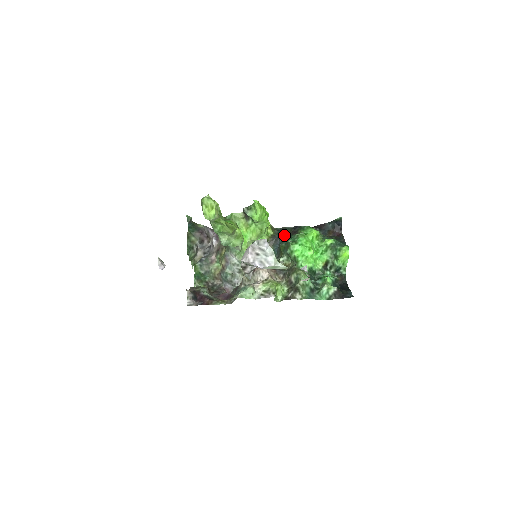
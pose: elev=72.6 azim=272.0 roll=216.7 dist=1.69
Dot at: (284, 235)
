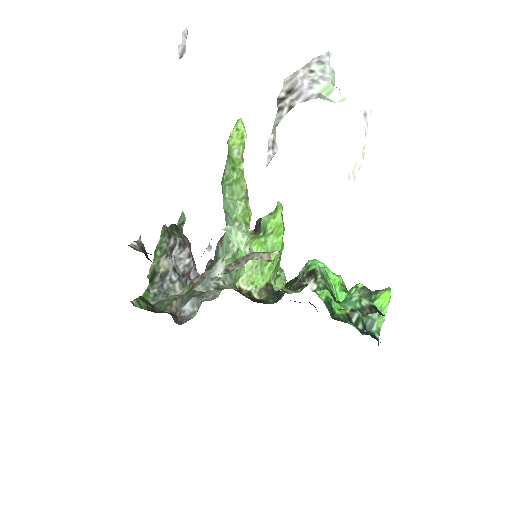
Dot at: occluded
